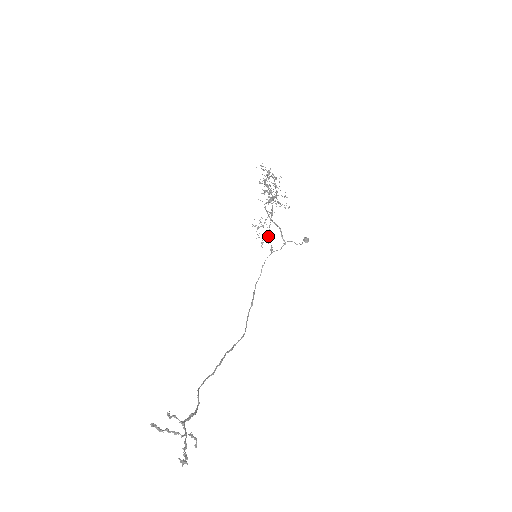
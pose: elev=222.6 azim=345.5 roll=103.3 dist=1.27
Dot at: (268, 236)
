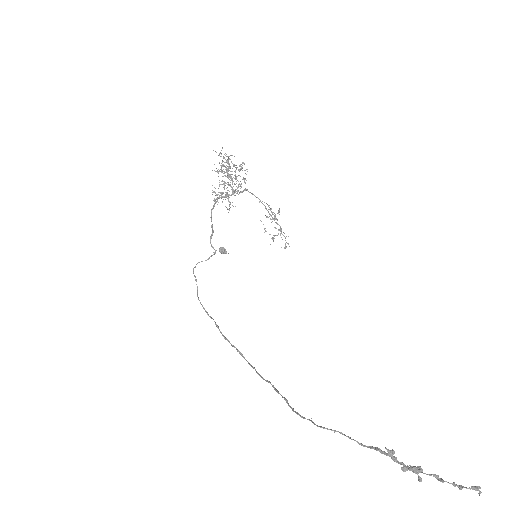
Dot at: (281, 230)
